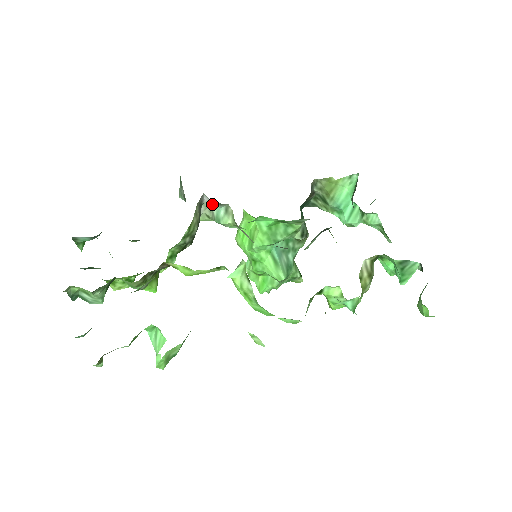
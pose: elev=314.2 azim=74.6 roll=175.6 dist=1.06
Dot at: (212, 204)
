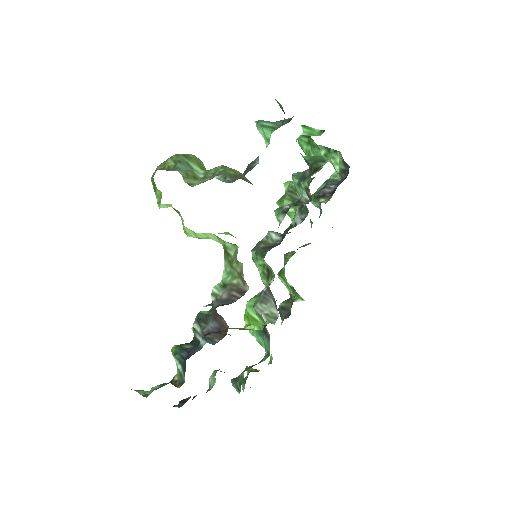
Dot at: occluded
